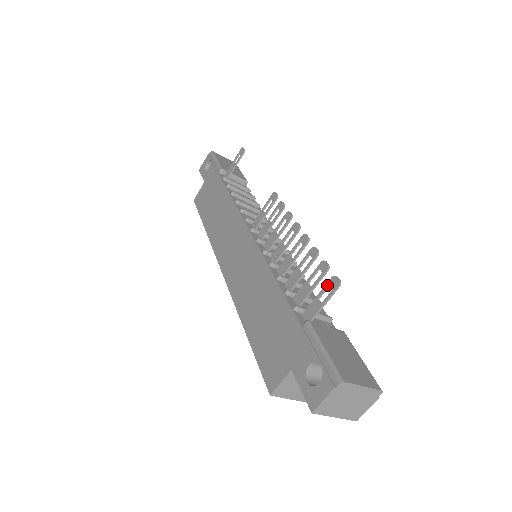
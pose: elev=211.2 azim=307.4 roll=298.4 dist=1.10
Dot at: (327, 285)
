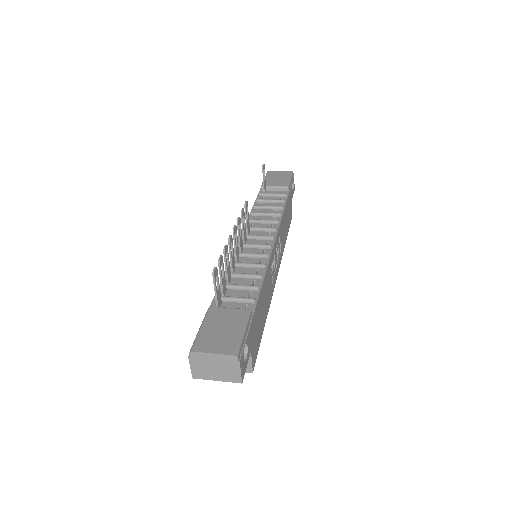
Dot at: (216, 276)
